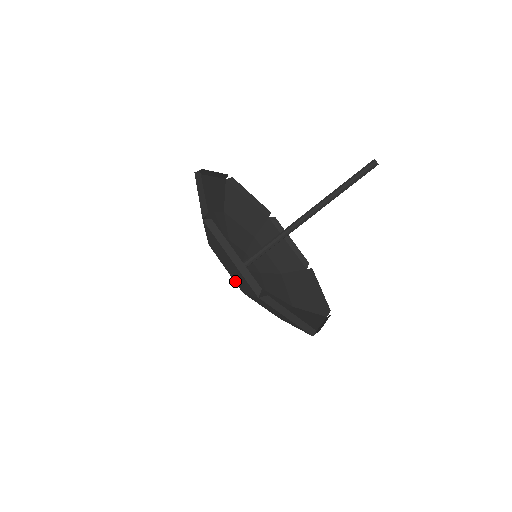
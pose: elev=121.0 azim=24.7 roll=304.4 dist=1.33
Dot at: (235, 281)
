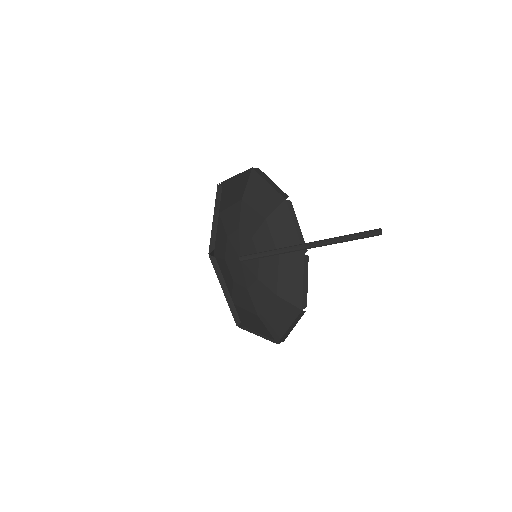
Dot at: occluded
